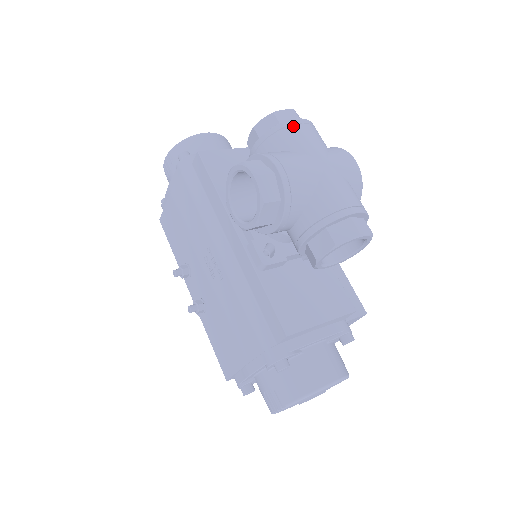
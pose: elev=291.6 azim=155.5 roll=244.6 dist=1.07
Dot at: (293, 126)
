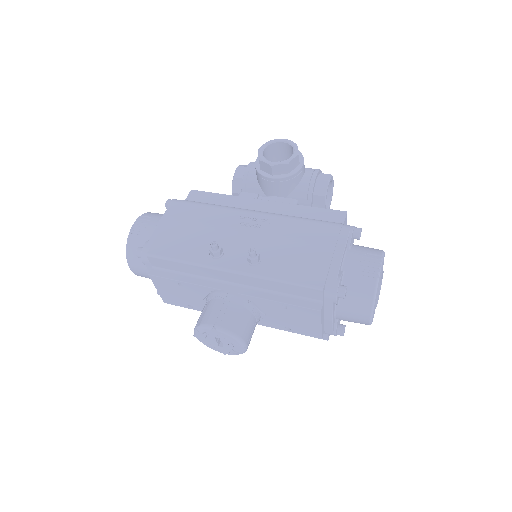
Dot at: occluded
